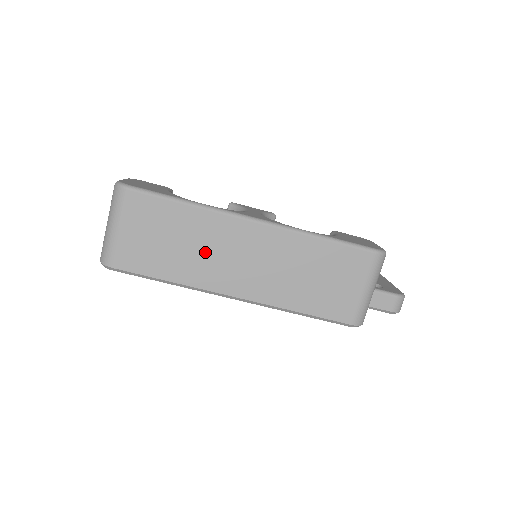
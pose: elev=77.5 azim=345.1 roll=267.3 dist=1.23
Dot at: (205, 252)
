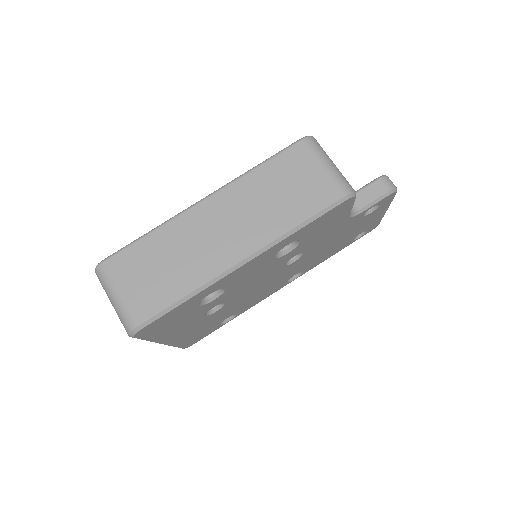
Dot at: (191, 251)
